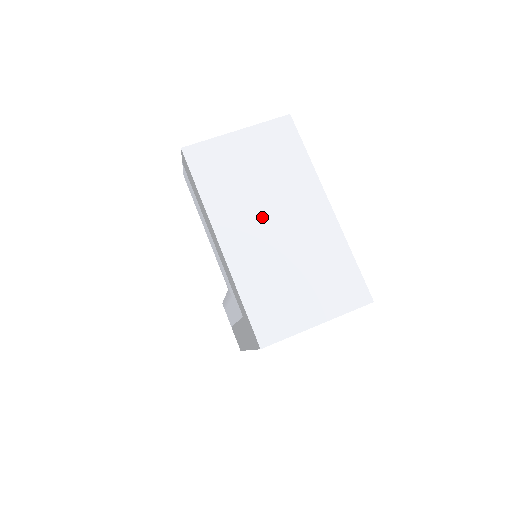
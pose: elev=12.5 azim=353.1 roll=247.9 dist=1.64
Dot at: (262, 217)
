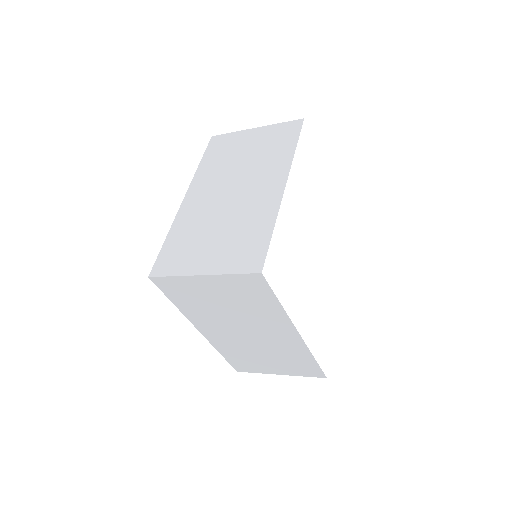
Dot at: (226, 185)
